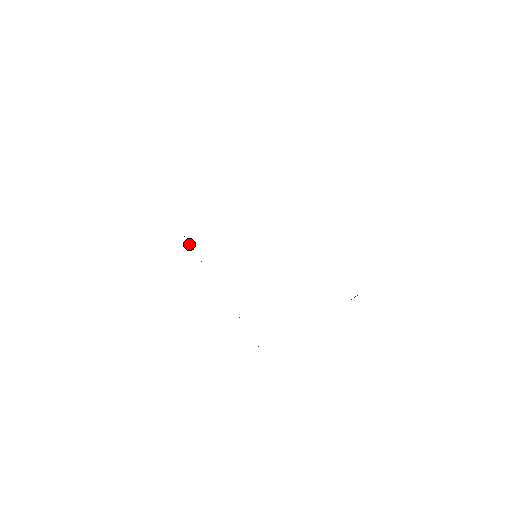
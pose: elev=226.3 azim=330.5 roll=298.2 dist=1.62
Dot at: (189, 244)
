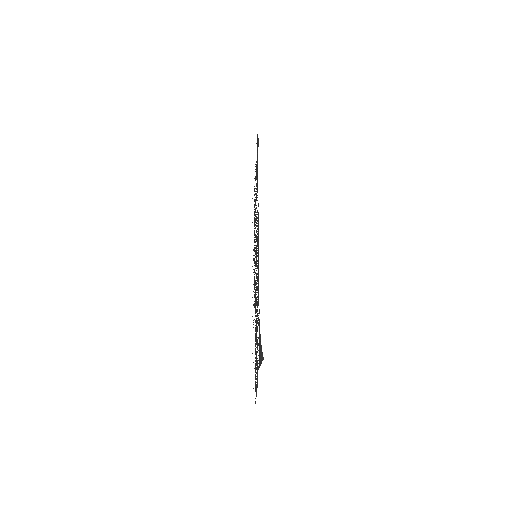
Dot at: occluded
